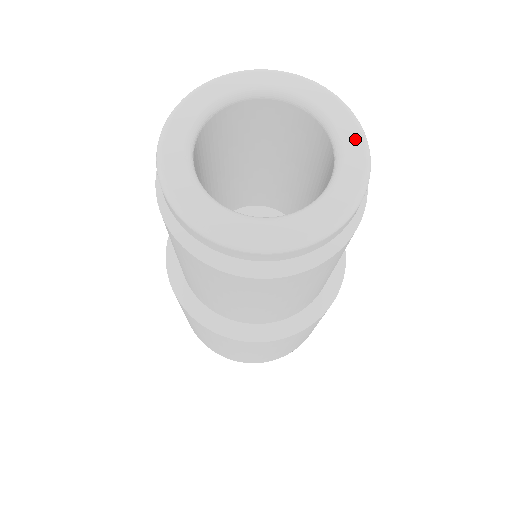
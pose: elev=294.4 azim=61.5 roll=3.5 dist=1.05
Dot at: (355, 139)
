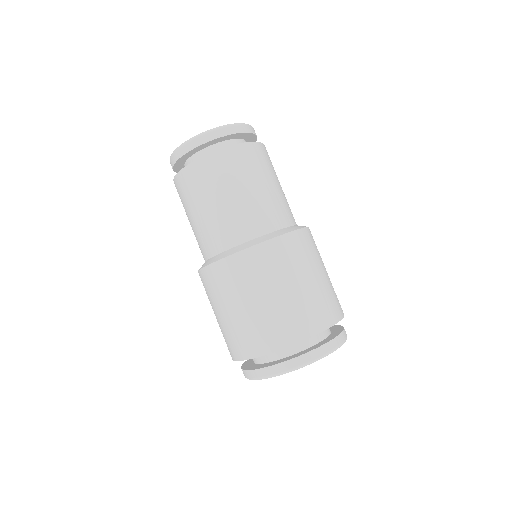
Dot at: occluded
